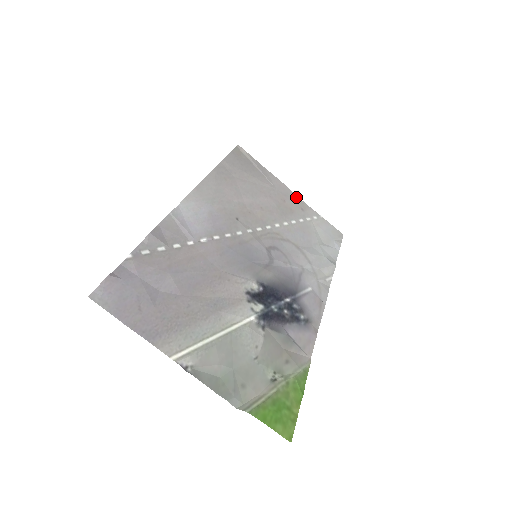
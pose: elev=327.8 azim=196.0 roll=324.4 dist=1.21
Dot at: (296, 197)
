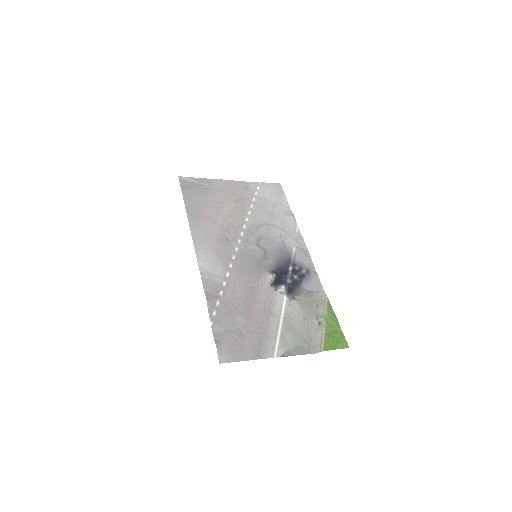
Dot at: (237, 183)
